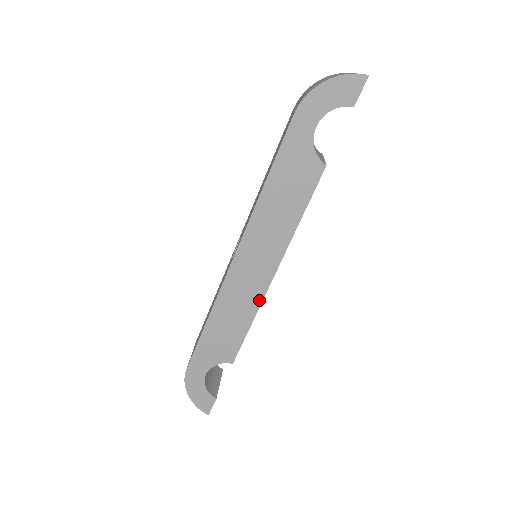
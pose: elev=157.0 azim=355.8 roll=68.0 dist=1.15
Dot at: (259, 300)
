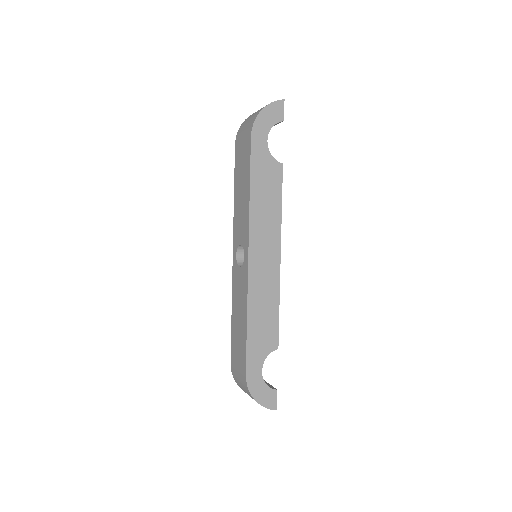
Dot at: (277, 283)
